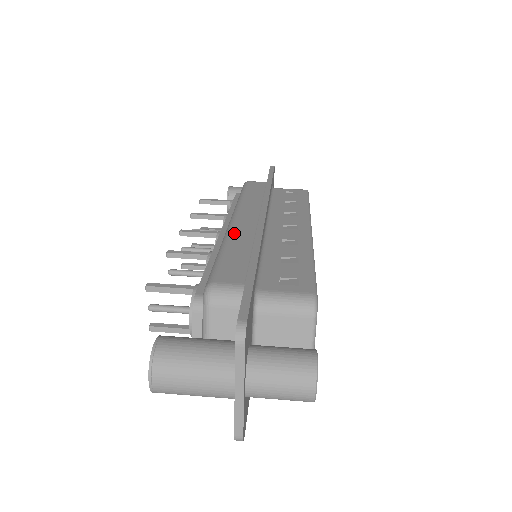
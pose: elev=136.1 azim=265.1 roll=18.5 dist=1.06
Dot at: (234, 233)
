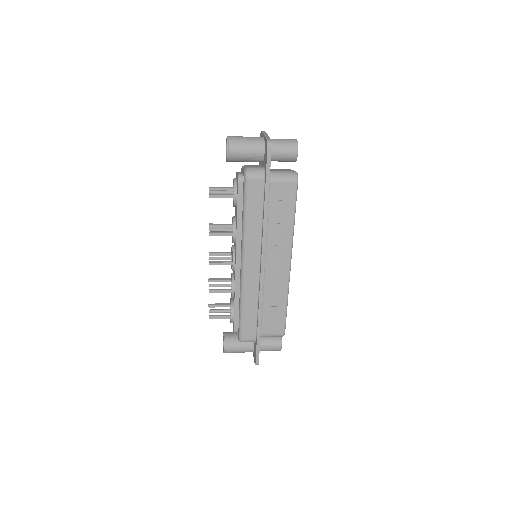
Dot at: occluded
